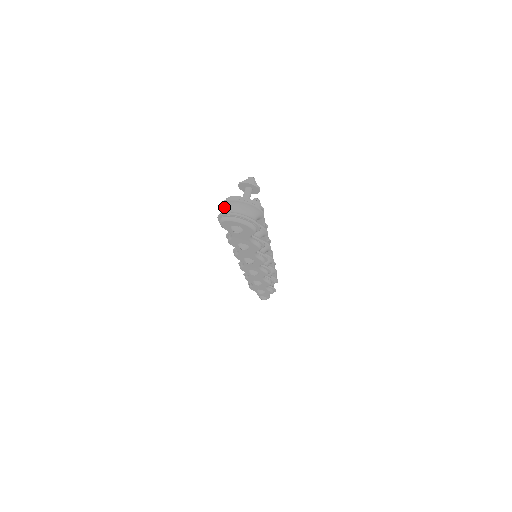
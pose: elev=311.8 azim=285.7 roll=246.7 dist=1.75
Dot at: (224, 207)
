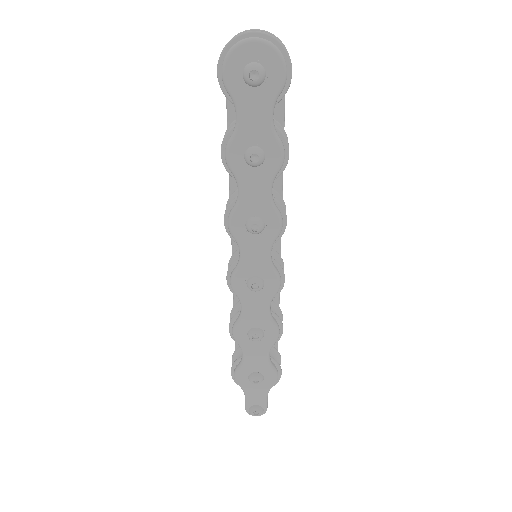
Dot at: occluded
